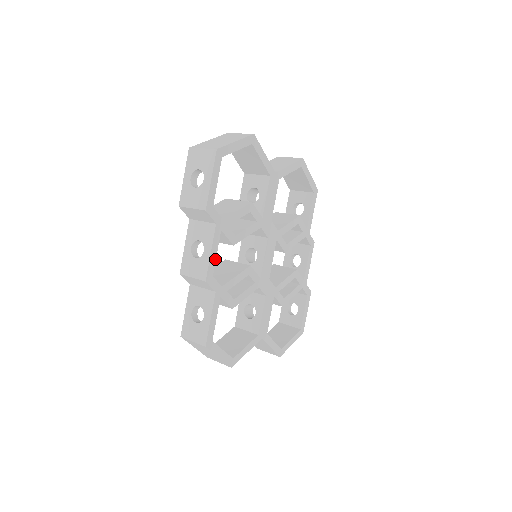
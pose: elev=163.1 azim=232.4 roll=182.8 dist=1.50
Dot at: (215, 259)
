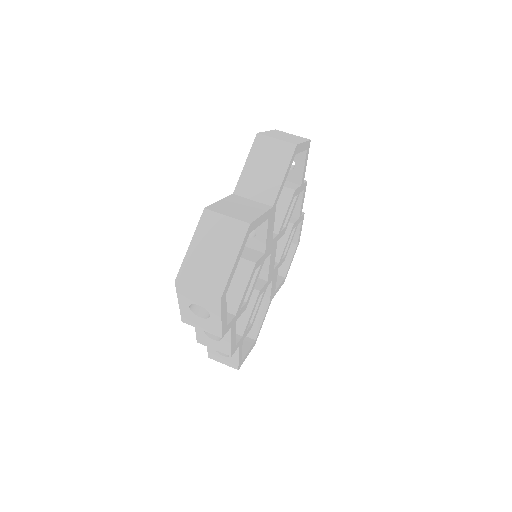
Dot at: (235, 338)
